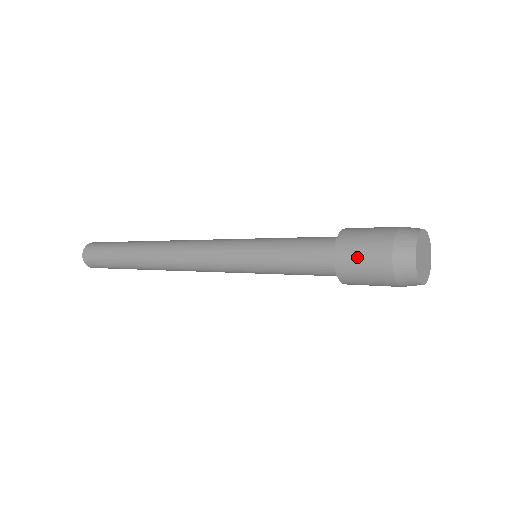
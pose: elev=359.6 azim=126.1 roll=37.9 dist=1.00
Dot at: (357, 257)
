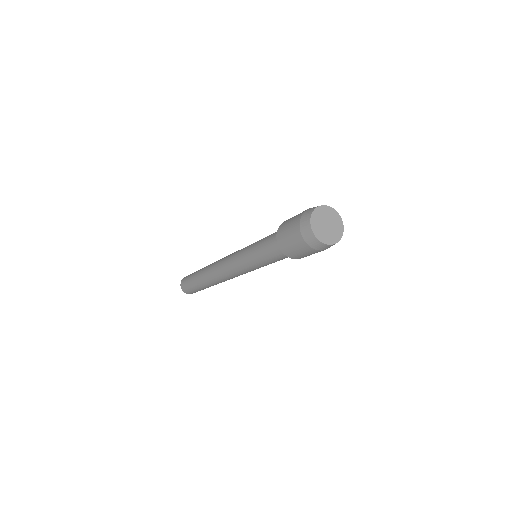
Dot at: (290, 246)
